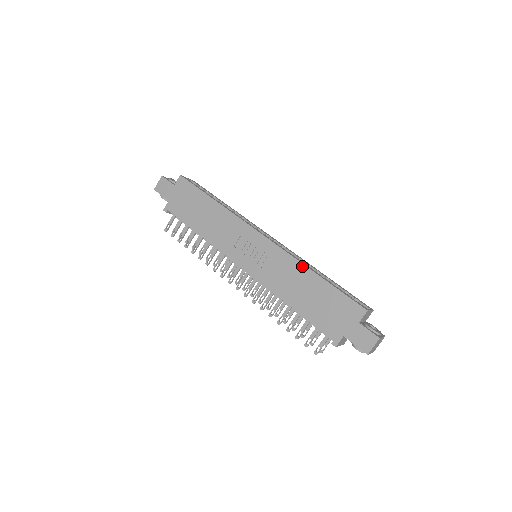
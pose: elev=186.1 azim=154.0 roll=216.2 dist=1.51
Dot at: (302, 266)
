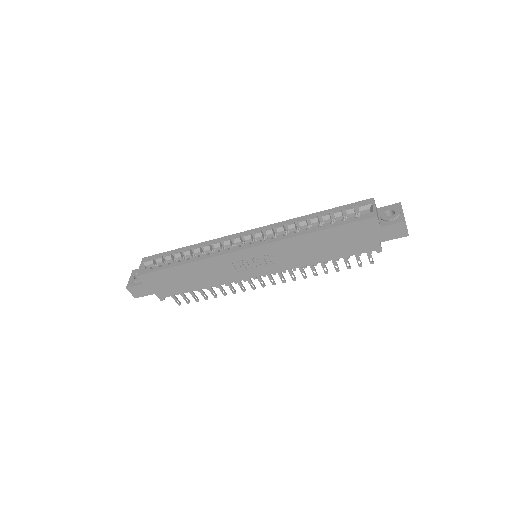
Dot at: (298, 238)
